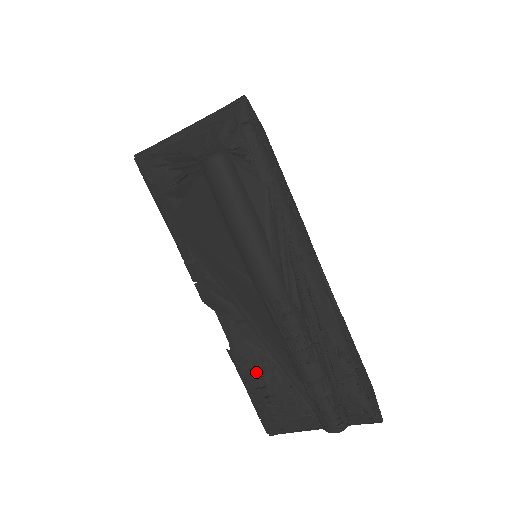
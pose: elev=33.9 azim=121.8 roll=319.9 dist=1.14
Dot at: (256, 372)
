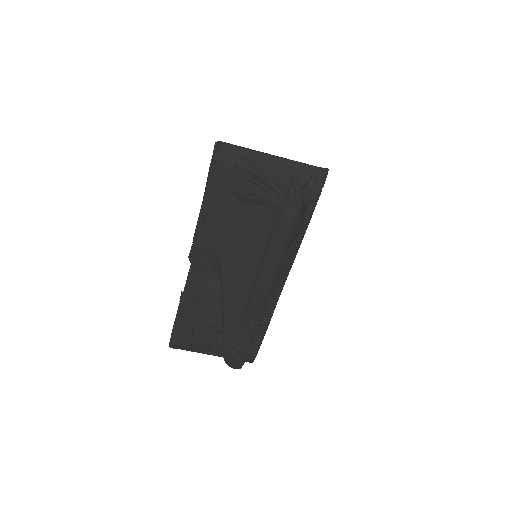
Dot at: (197, 315)
